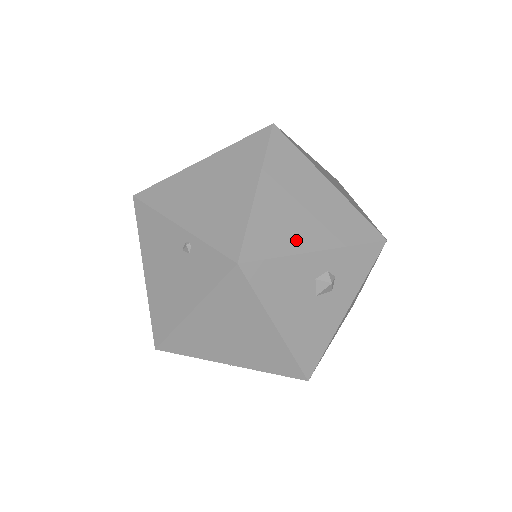
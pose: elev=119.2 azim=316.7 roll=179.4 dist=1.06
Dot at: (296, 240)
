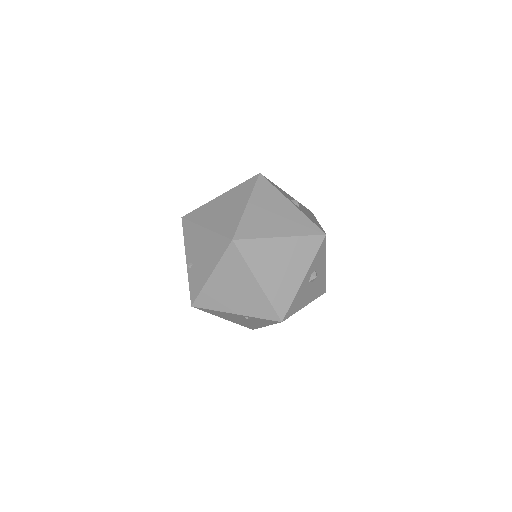
Dot at: (292, 285)
